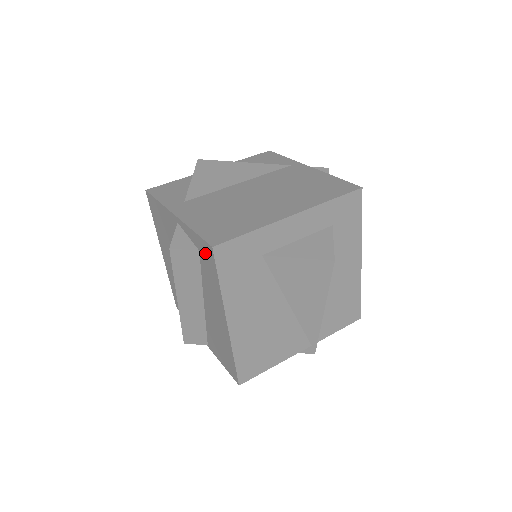
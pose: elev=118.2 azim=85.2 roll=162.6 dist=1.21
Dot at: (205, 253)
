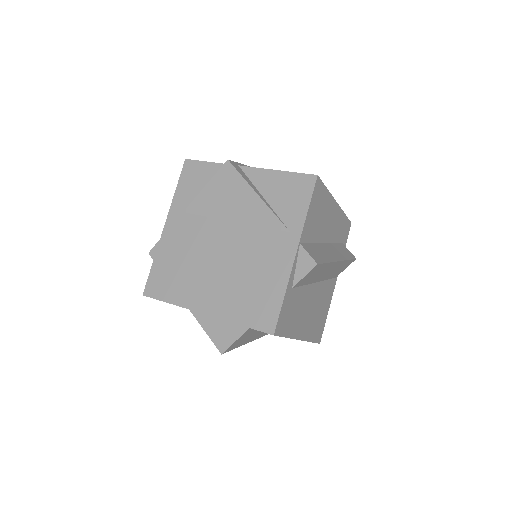
Dot at: occluded
